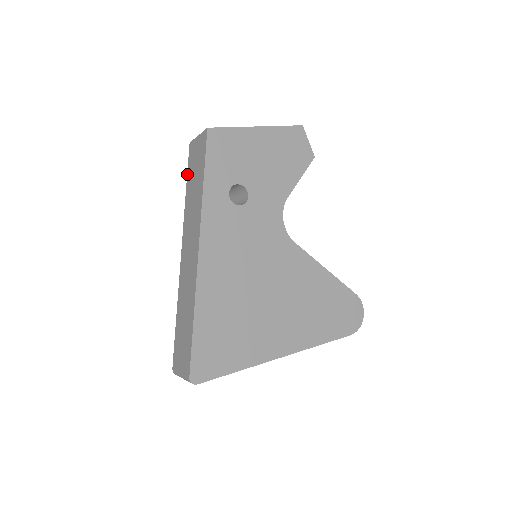
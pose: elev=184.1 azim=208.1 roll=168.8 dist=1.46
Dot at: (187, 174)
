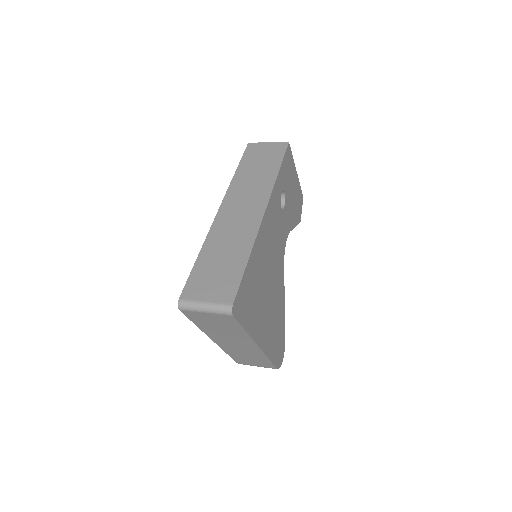
Dot at: (241, 159)
